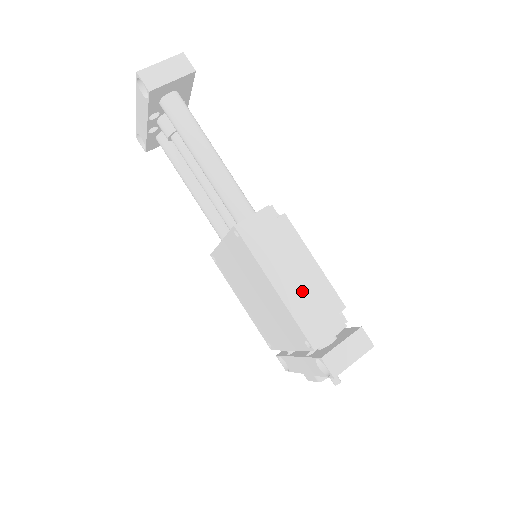
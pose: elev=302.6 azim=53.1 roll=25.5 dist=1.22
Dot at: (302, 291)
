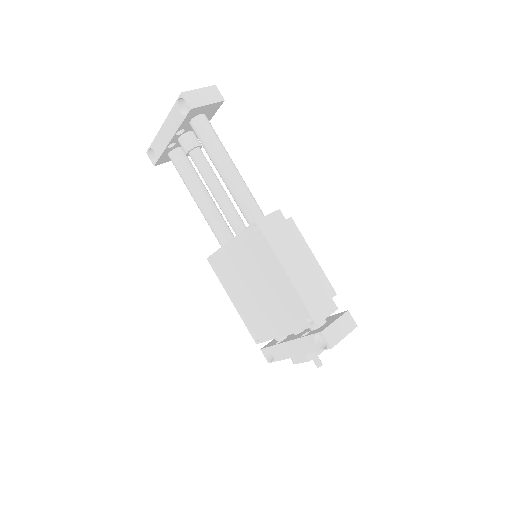
Dot at: (306, 278)
